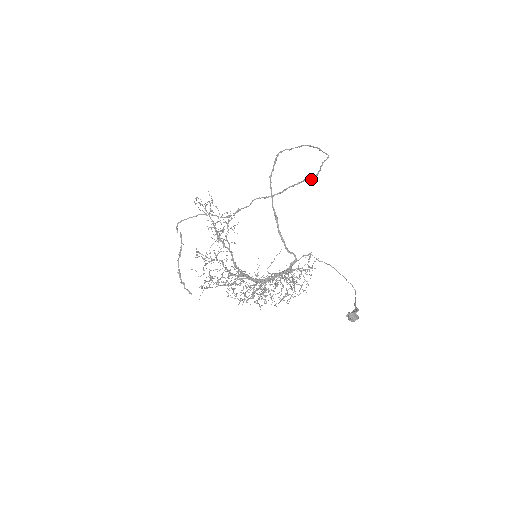
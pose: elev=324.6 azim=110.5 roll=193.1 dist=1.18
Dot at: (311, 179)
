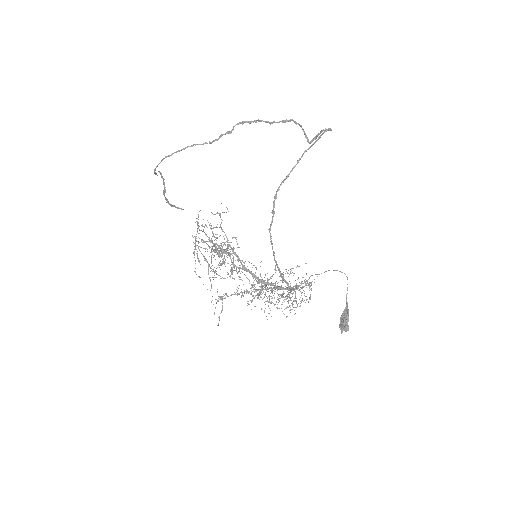
Dot at: (308, 142)
